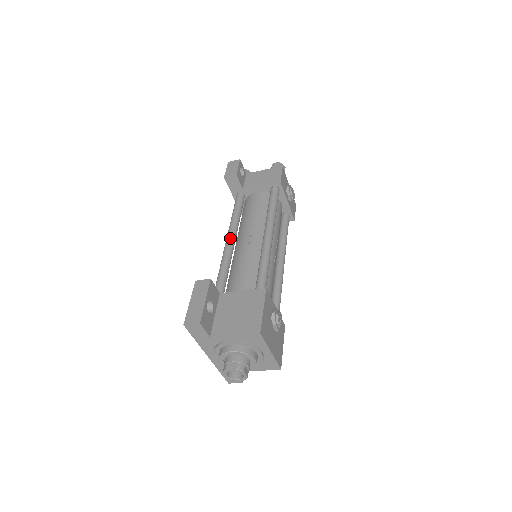
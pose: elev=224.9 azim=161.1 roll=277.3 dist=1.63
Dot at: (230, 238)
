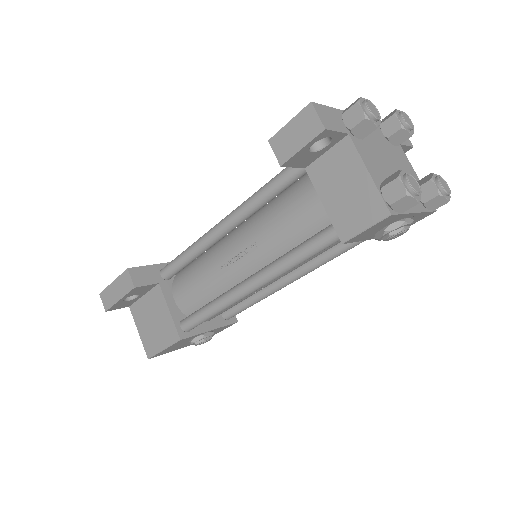
Dot at: (223, 228)
